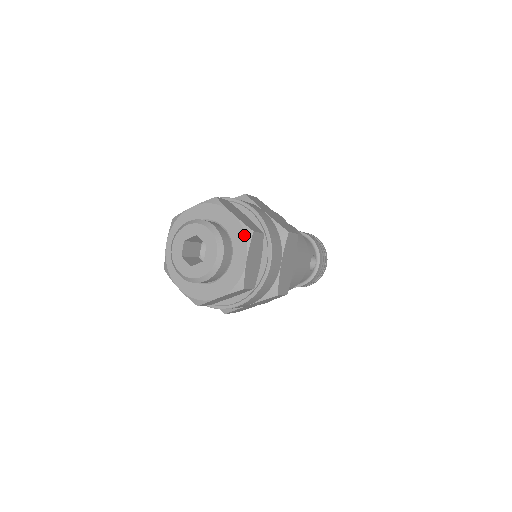
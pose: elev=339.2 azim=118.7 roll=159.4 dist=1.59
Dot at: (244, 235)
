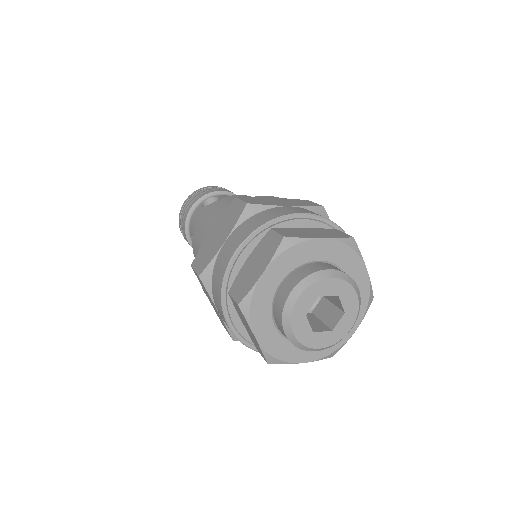
Dot at: (351, 249)
